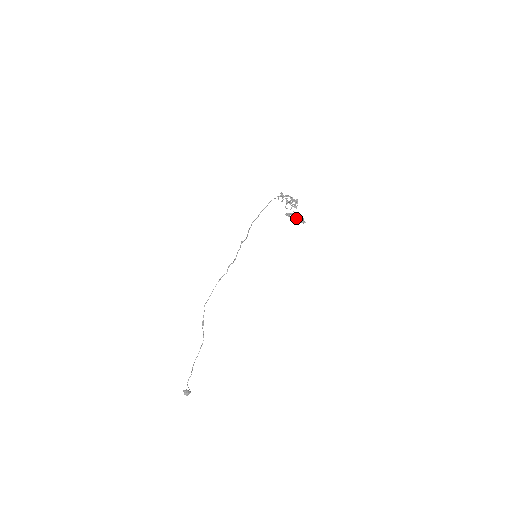
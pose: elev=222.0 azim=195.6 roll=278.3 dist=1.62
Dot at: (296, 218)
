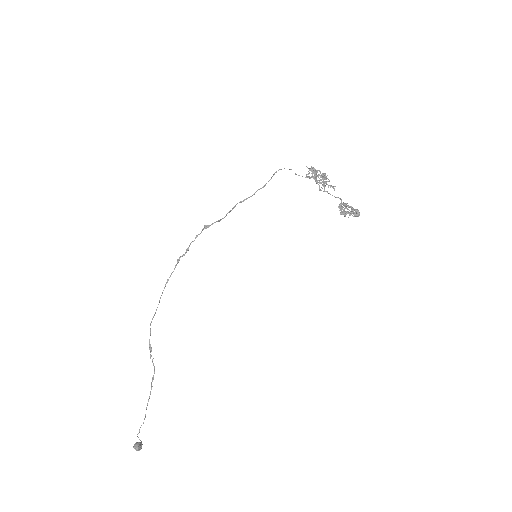
Dot at: (349, 210)
